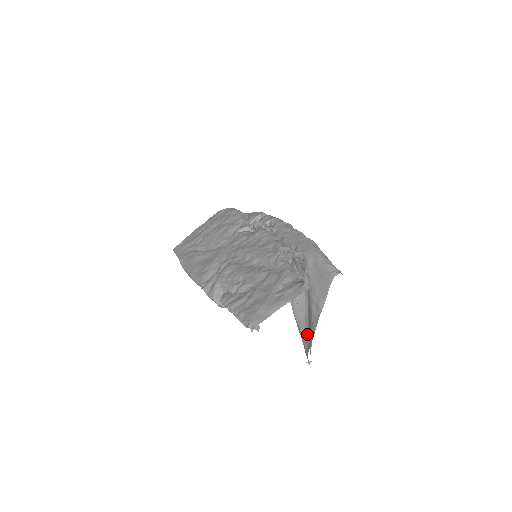
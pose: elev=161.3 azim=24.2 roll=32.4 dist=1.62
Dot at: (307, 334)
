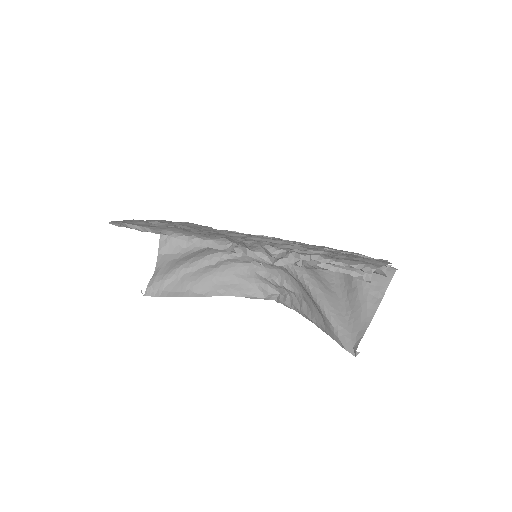
Dot at: (351, 326)
